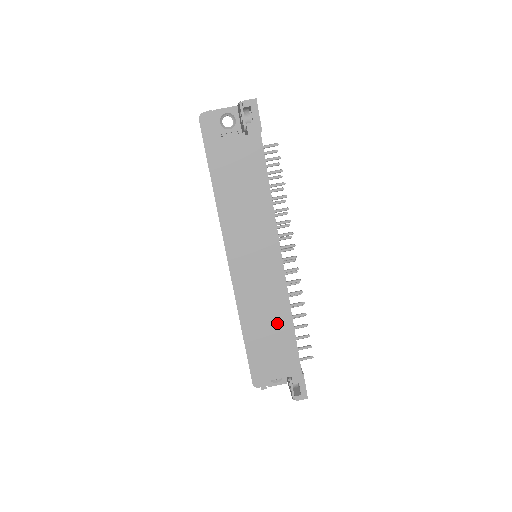
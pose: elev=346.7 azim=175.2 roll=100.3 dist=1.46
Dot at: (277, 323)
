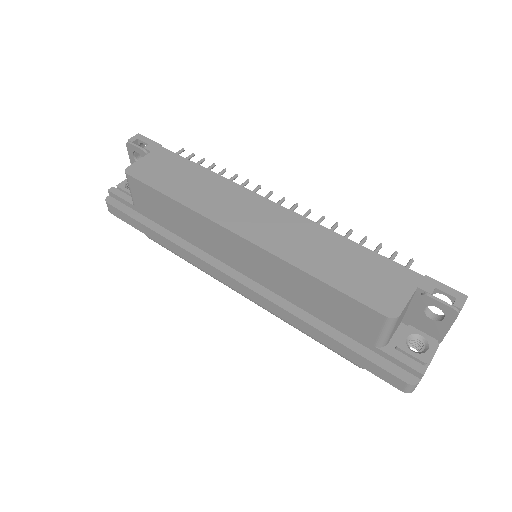
Dot at: (333, 250)
